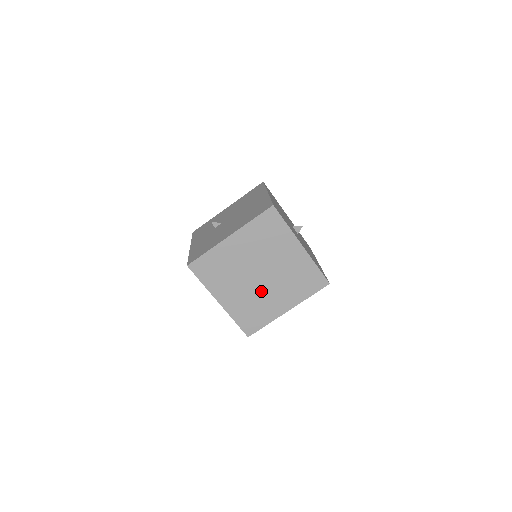
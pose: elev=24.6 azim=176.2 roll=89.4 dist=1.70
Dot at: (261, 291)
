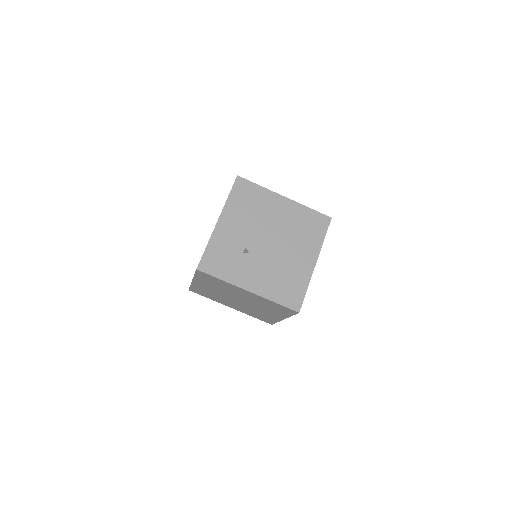
Dot at: (253, 253)
